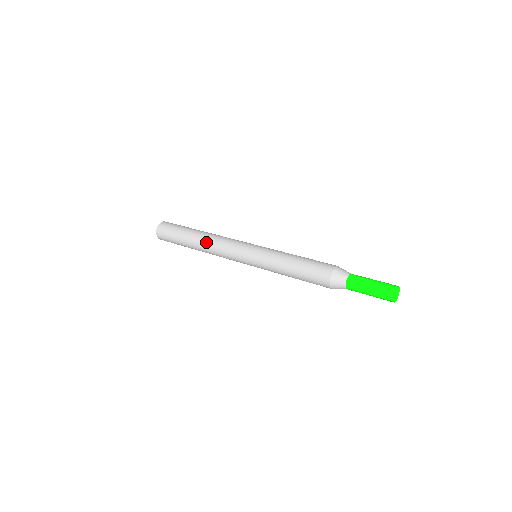
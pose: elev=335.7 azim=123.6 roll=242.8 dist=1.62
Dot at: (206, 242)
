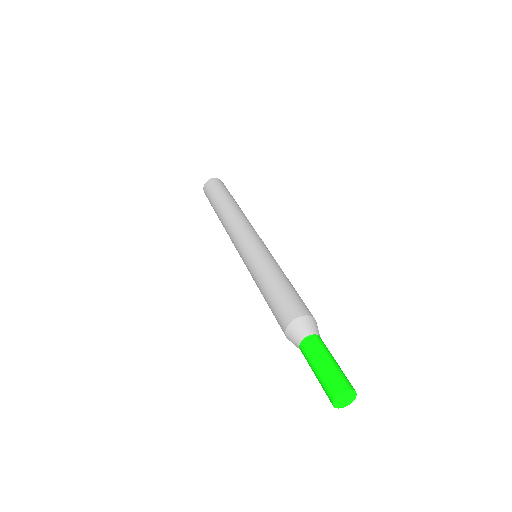
Dot at: (231, 212)
